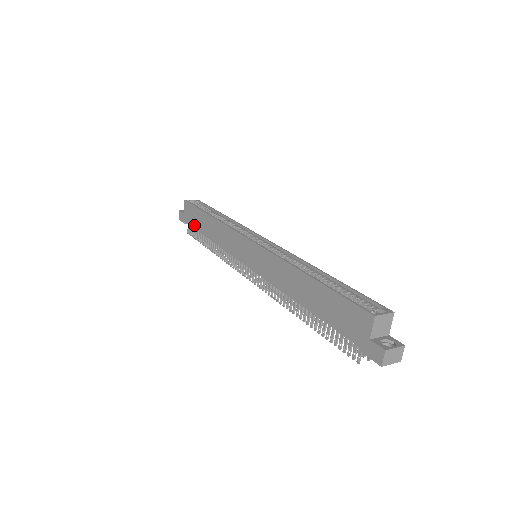
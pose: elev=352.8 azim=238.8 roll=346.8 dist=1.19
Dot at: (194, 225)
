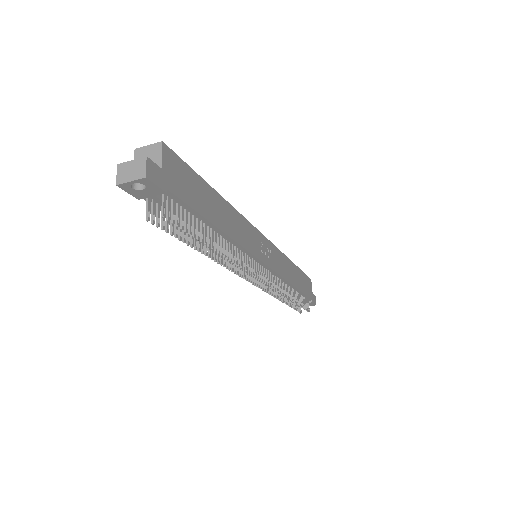
Dot at: occluded
